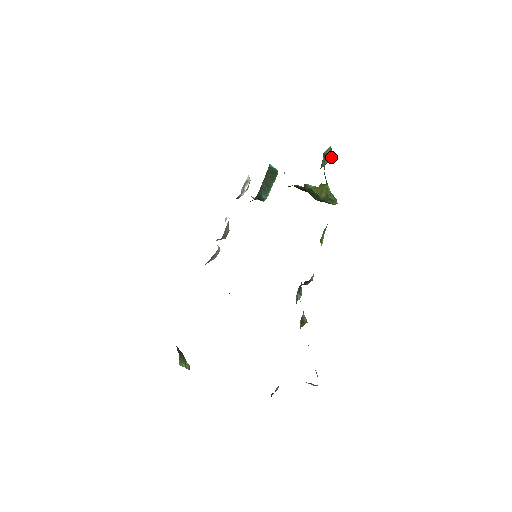
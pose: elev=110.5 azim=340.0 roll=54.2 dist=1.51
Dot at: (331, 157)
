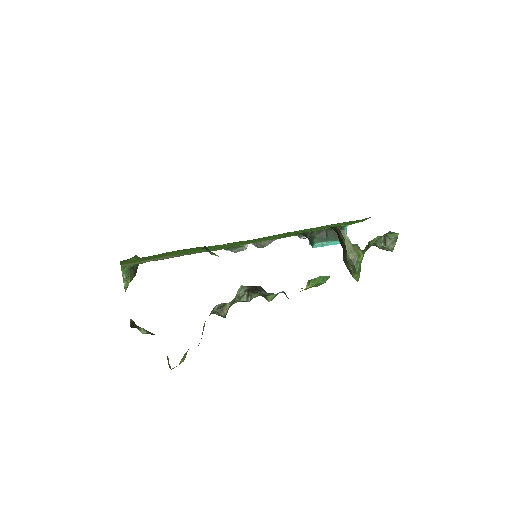
Dot at: (391, 246)
